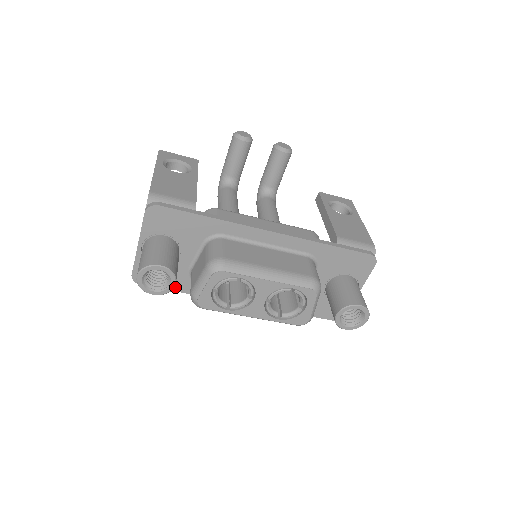
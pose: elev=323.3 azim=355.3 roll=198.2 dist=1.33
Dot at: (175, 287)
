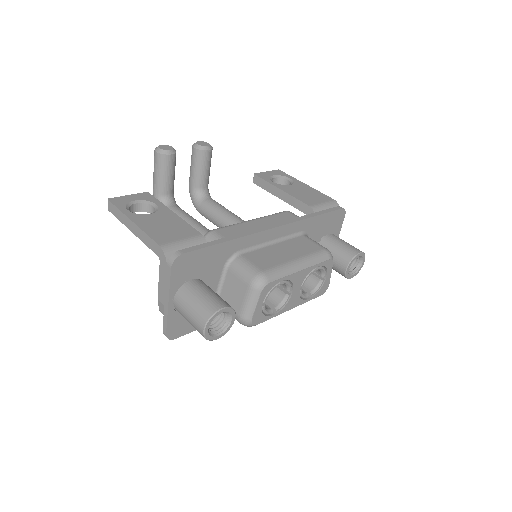
Dot at: occluded
